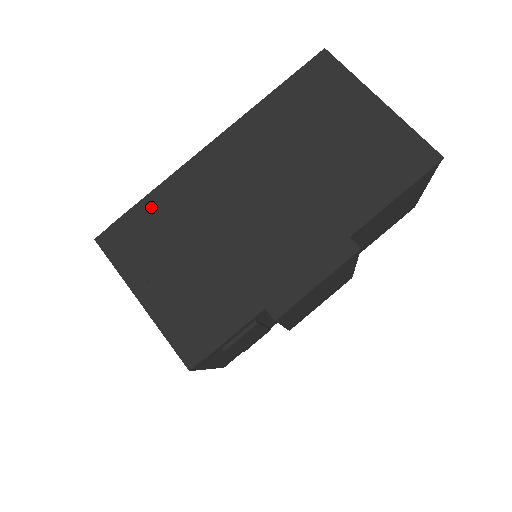
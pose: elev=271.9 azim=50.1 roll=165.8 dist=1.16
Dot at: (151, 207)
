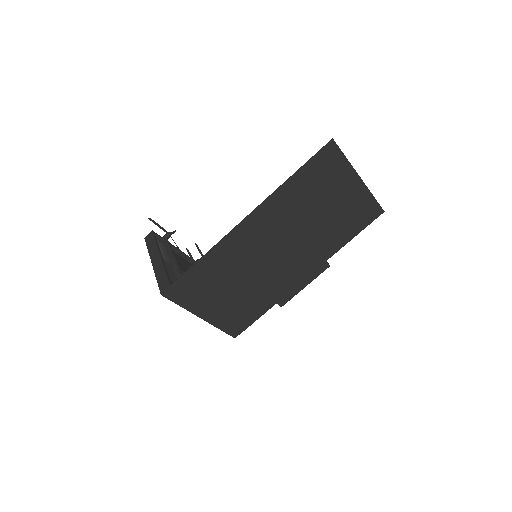
Dot at: (202, 269)
